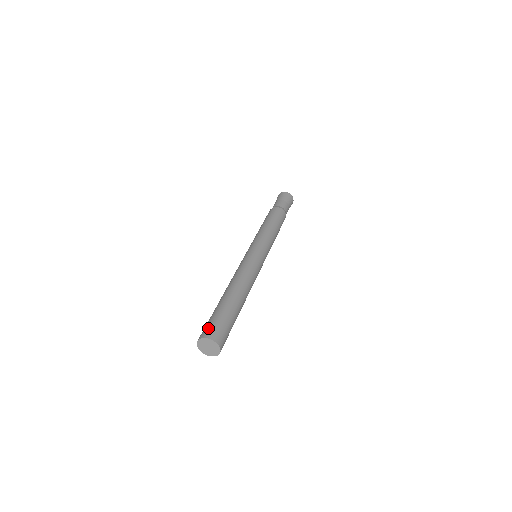
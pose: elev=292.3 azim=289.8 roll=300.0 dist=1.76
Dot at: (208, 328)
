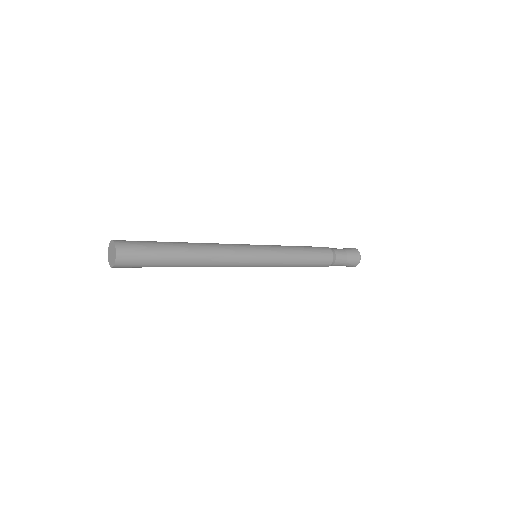
Dot at: occluded
